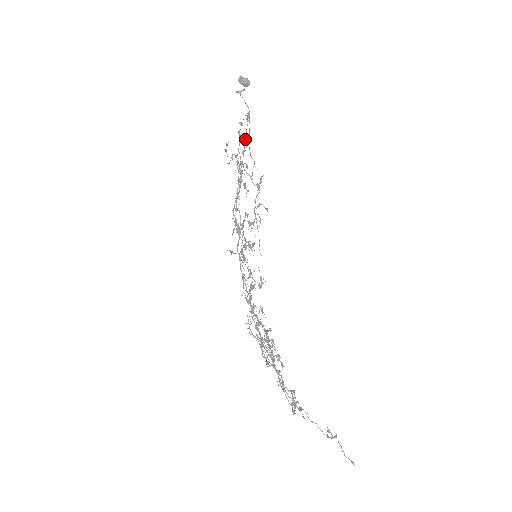
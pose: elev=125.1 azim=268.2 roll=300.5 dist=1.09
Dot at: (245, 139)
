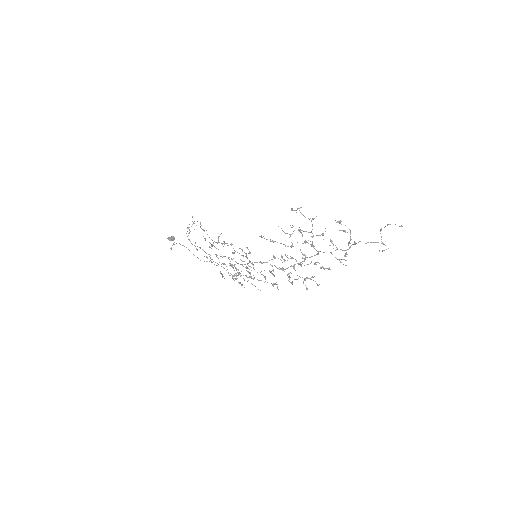
Dot at: occluded
